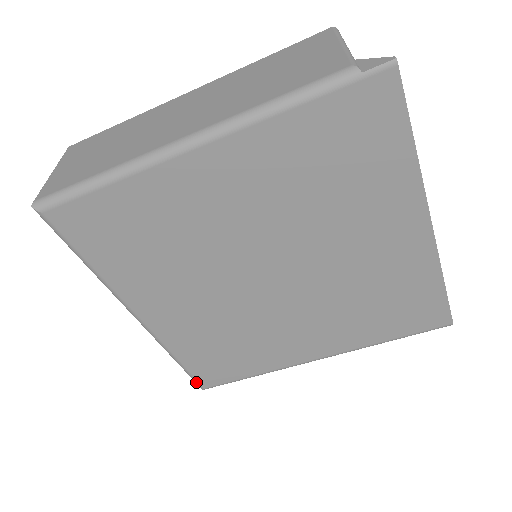
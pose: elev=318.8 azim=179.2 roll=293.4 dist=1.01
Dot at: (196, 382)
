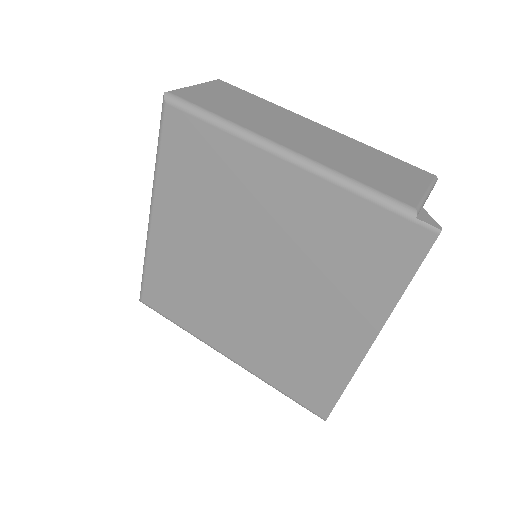
Dot at: (141, 292)
